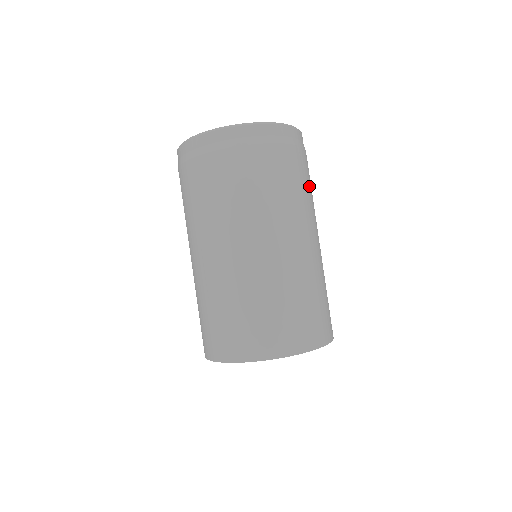
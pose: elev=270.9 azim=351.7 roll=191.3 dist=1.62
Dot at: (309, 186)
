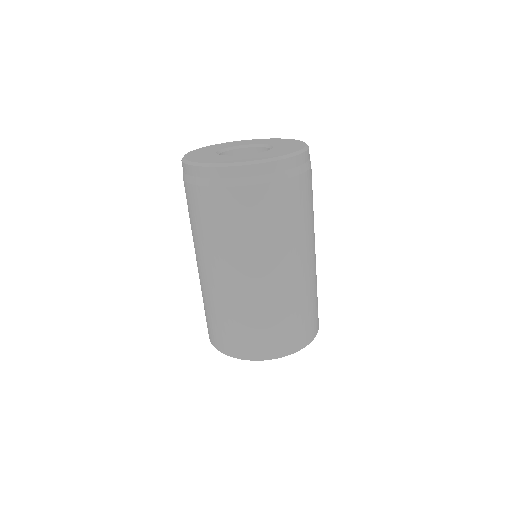
Dot at: (302, 212)
